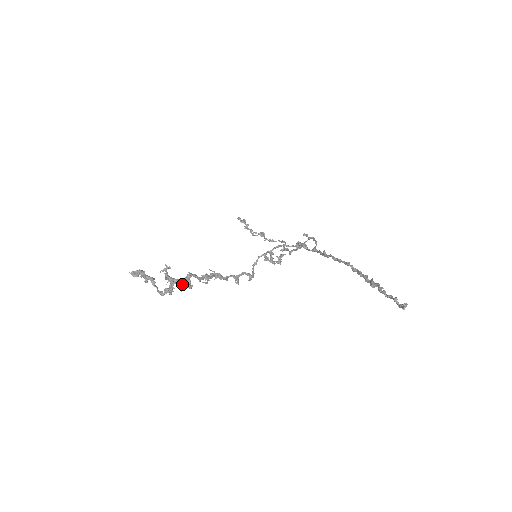
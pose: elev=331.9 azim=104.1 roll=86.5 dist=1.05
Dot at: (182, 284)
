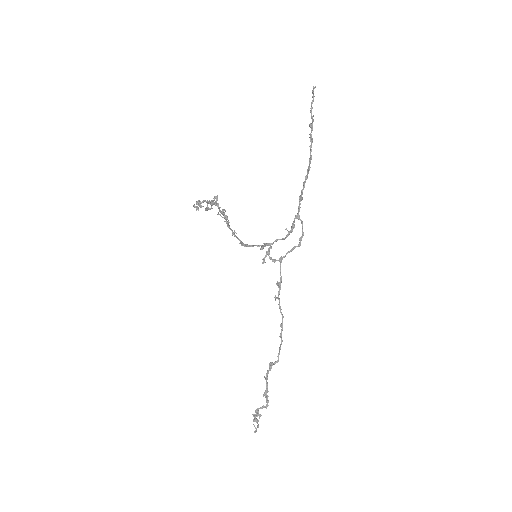
Dot at: (211, 203)
